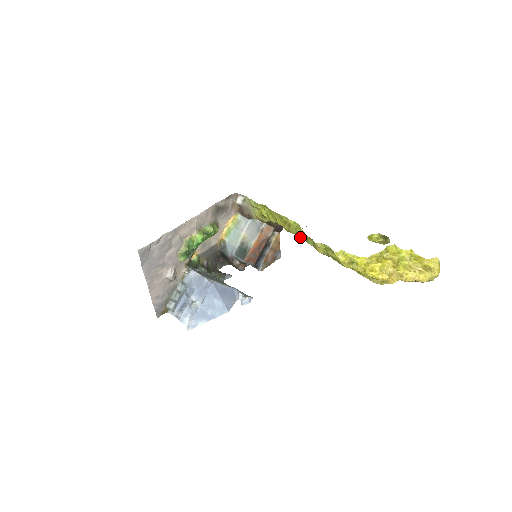
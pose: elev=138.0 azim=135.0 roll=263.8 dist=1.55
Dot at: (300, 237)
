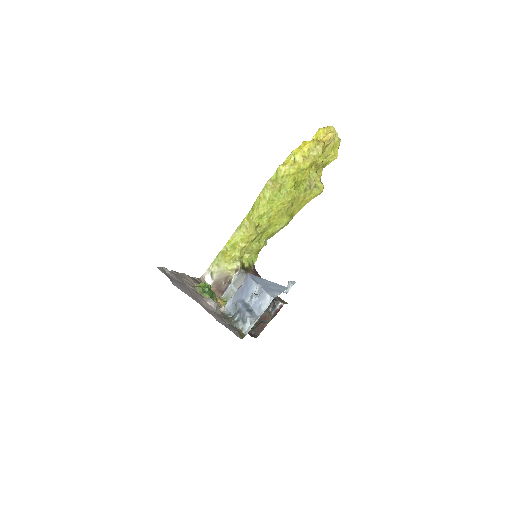
Dot at: (262, 213)
